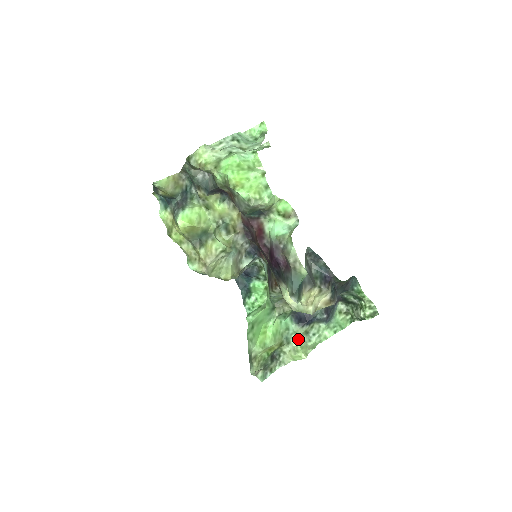
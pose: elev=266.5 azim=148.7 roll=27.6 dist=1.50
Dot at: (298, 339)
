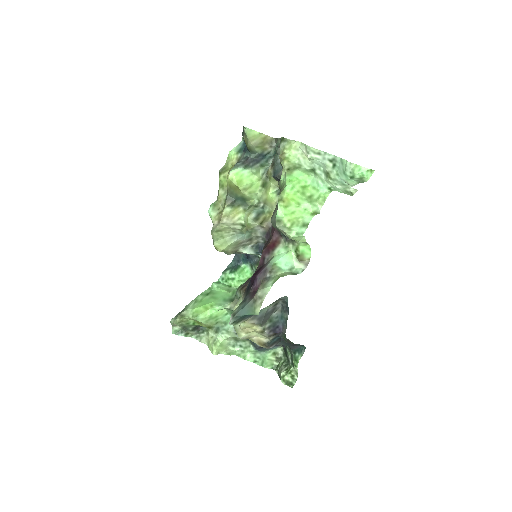
Dot at: (225, 337)
